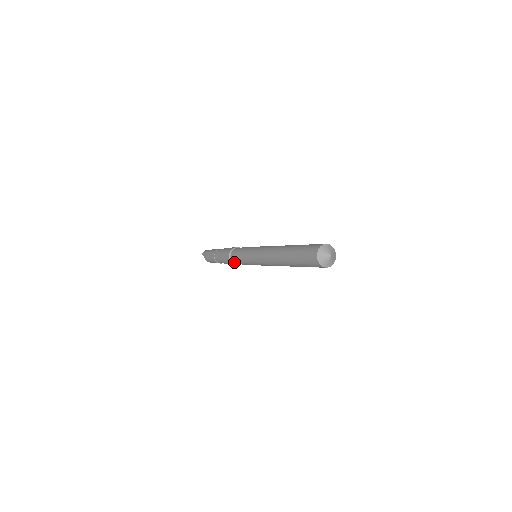
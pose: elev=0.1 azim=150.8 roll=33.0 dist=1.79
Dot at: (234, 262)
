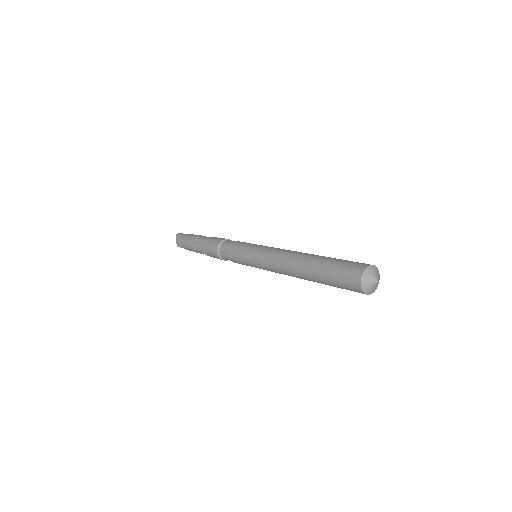
Dot at: (221, 255)
